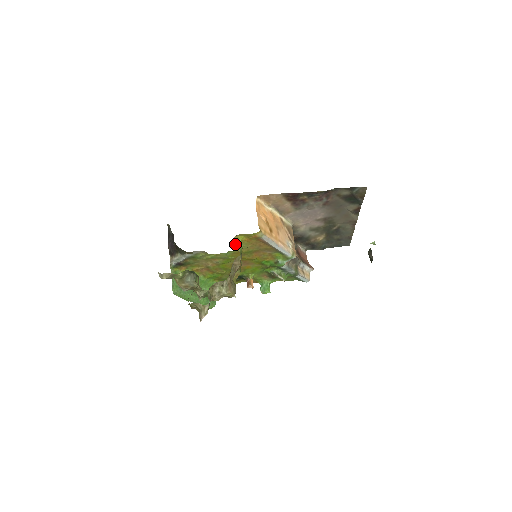
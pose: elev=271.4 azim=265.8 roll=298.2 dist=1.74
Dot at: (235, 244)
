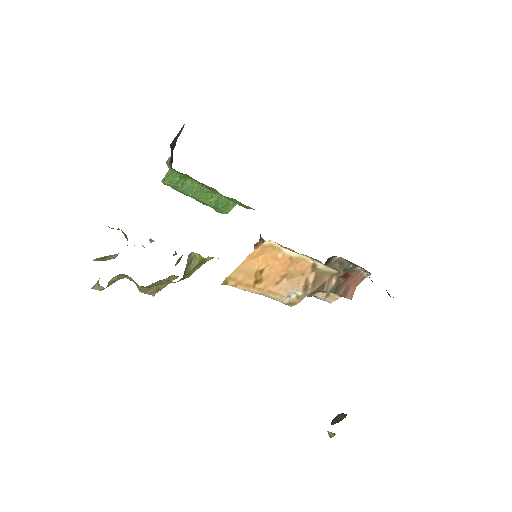
Dot at: (193, 257)
